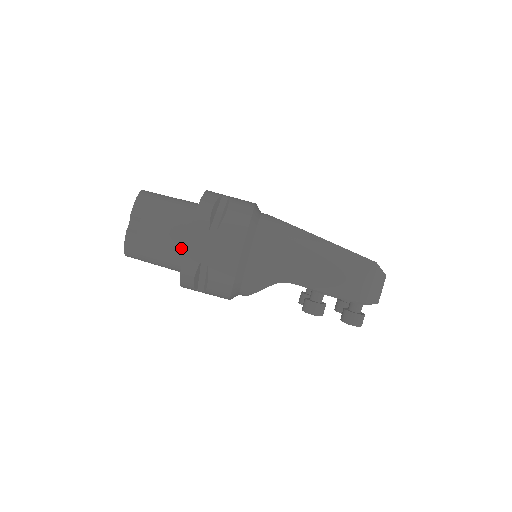
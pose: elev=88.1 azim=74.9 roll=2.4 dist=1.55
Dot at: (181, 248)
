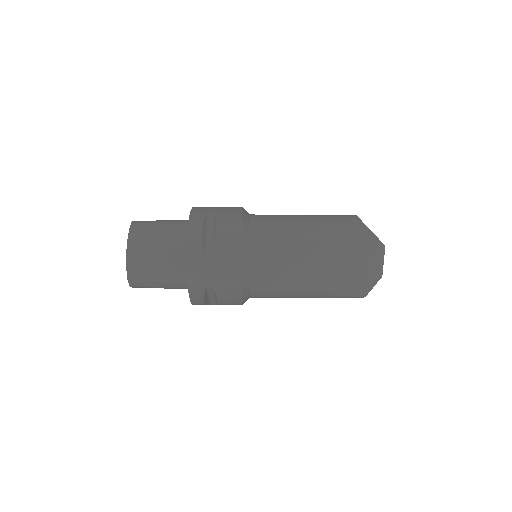
Dot at: occluded
